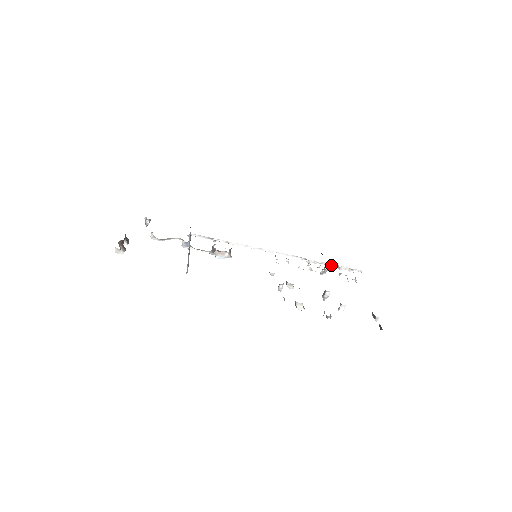
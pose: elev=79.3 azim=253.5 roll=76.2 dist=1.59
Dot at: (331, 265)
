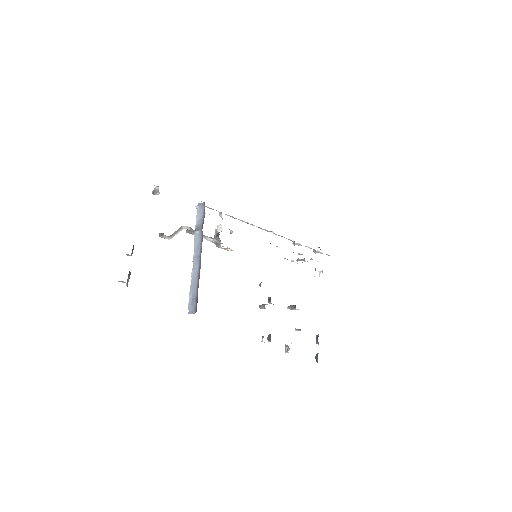
Dot at: (310, 248)
